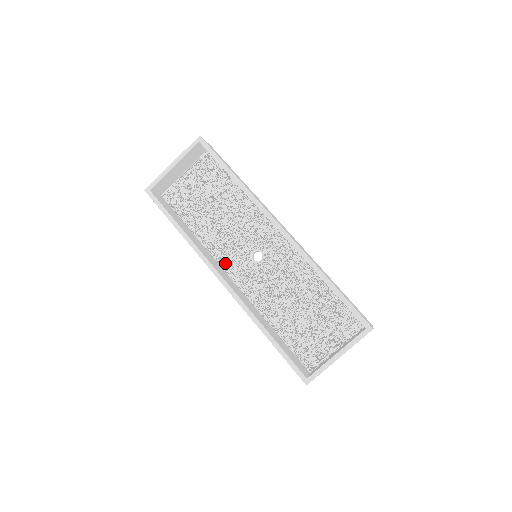
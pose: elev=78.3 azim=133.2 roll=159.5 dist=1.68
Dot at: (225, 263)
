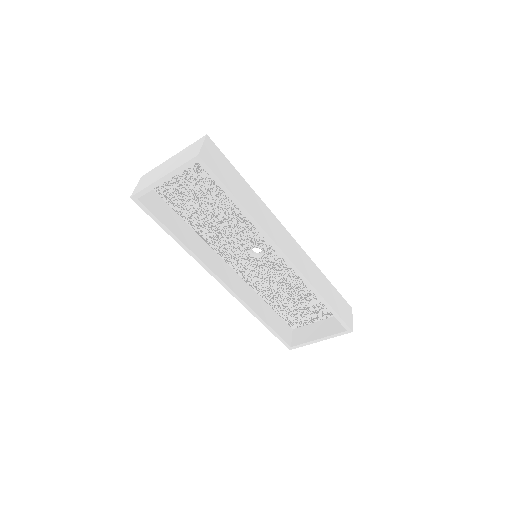
Dot at: (223, 253)
